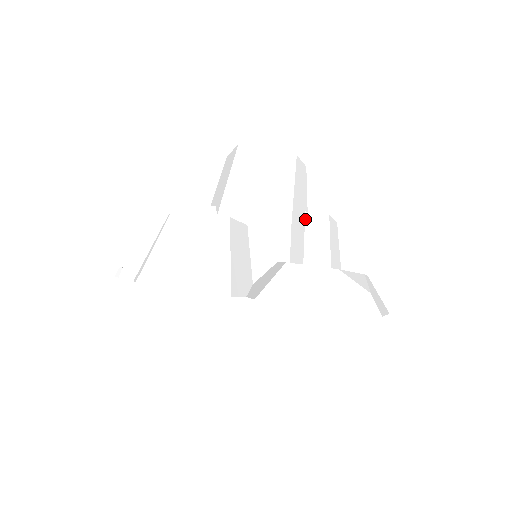
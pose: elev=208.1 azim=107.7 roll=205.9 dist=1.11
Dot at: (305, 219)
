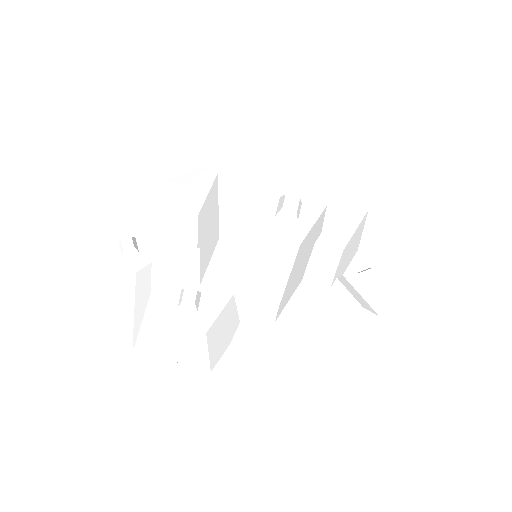
Dot at: (313, 248)
